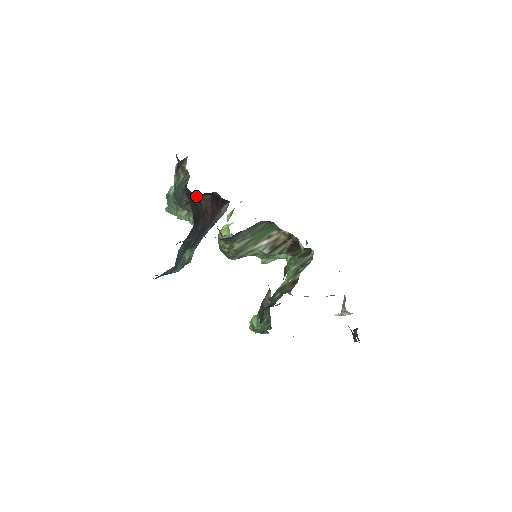
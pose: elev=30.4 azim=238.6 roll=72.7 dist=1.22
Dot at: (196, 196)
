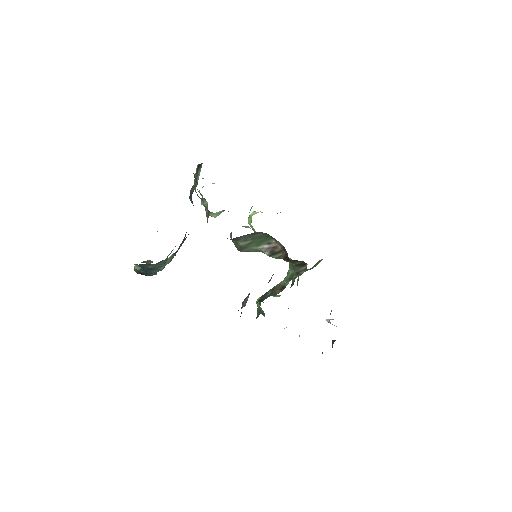
Dot at: occluded
